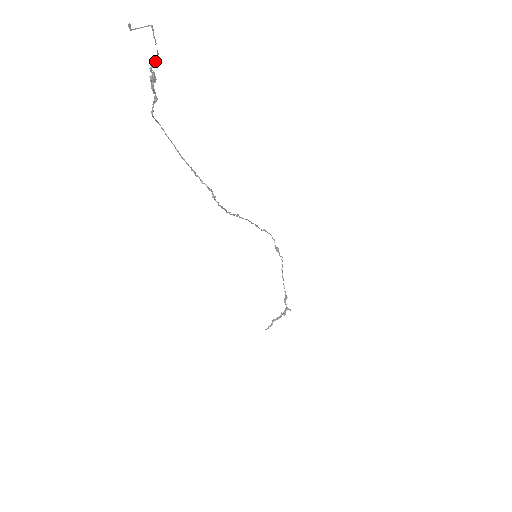
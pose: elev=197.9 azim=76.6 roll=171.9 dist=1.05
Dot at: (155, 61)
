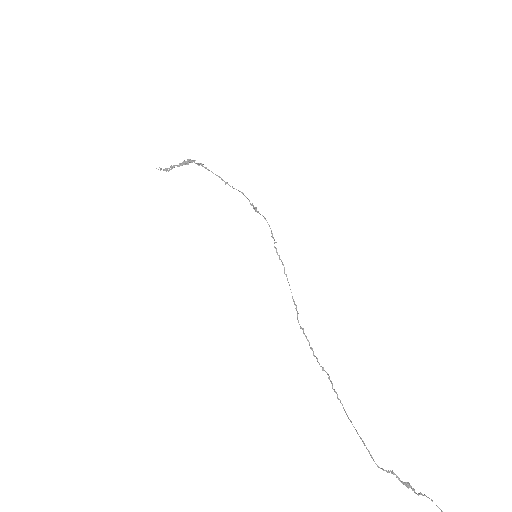
Dot at: (423, 495)
